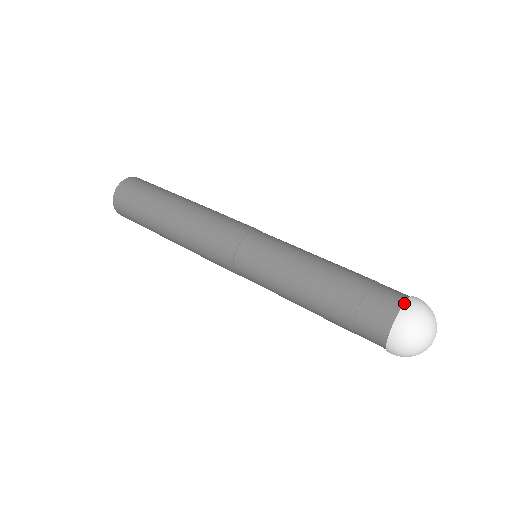
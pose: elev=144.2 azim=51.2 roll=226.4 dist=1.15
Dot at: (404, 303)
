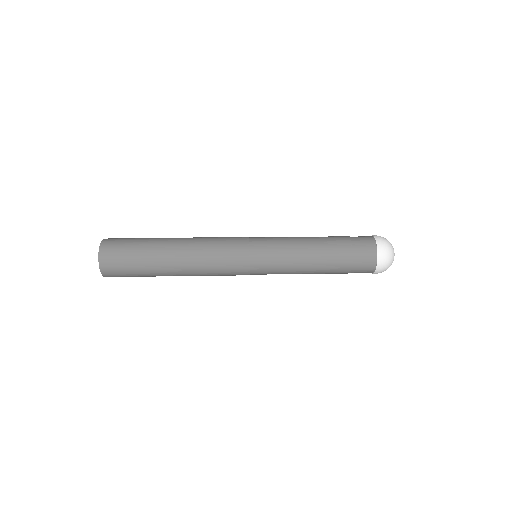
Dot at: (377, 254)
